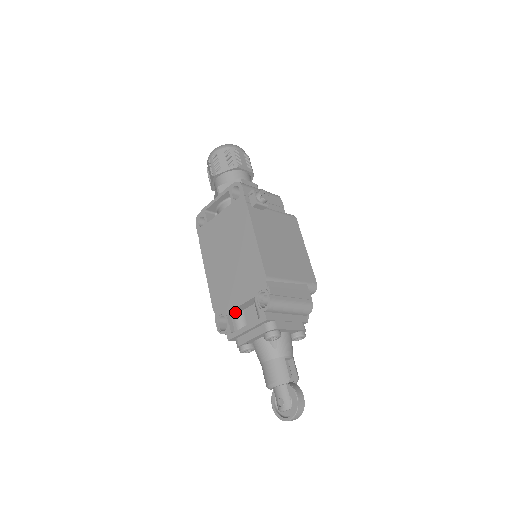
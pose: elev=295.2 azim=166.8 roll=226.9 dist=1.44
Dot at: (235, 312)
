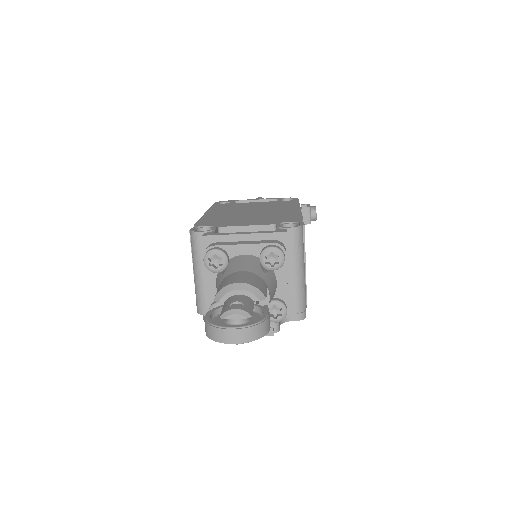
Dot at: occluded
